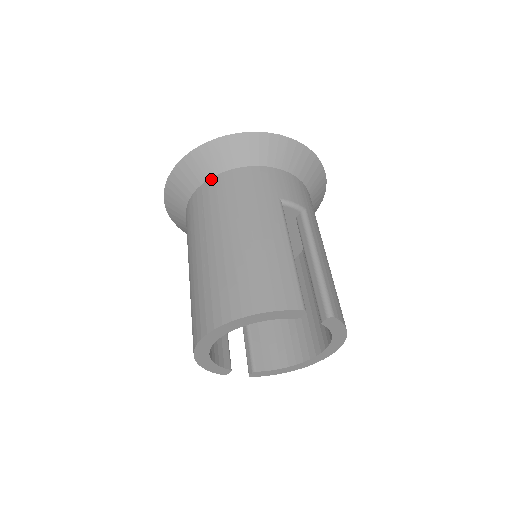
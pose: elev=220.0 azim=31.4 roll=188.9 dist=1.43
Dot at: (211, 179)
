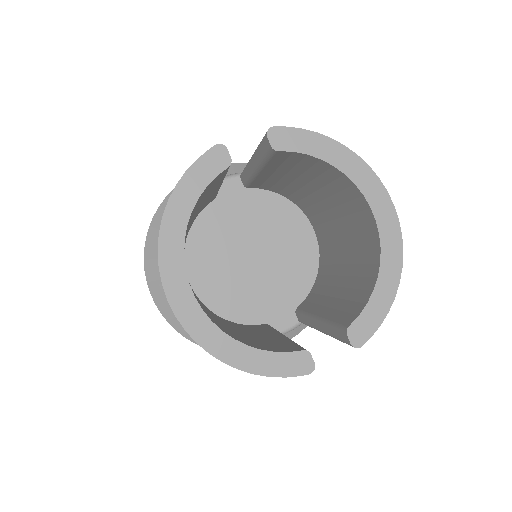
Dot at: occluded
